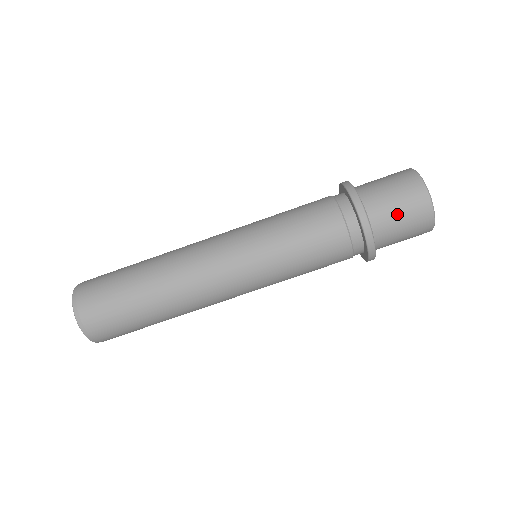
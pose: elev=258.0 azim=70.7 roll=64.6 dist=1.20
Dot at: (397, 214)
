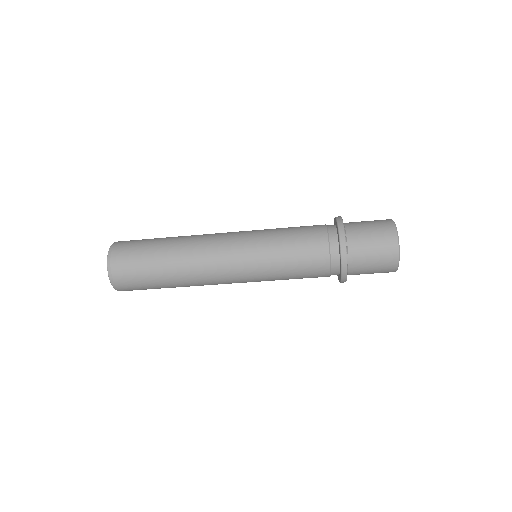
Dot at: (370, 258)
